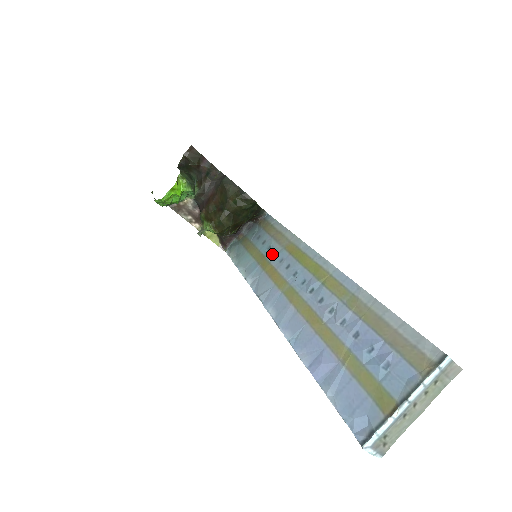
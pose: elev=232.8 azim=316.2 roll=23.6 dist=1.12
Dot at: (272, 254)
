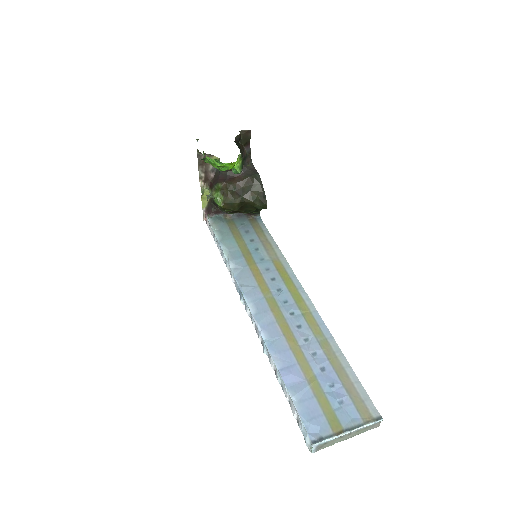
Dot at: (259, 257)
